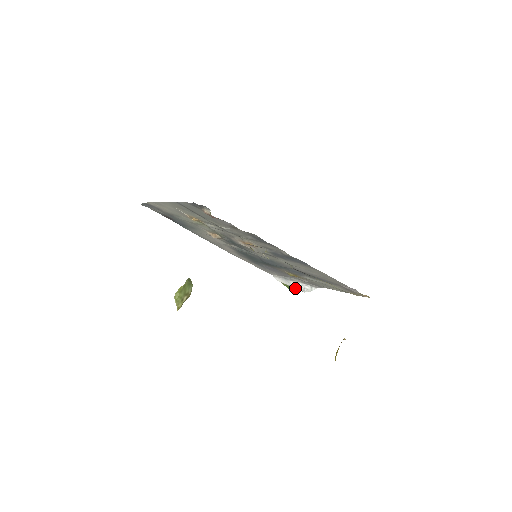
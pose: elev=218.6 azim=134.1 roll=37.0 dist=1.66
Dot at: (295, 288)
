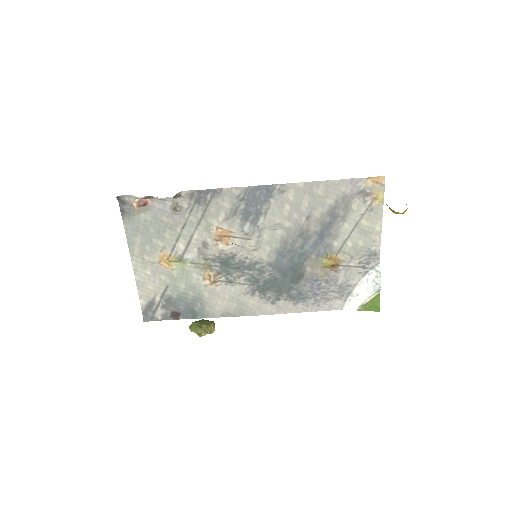
Dot at: (372, 296)
